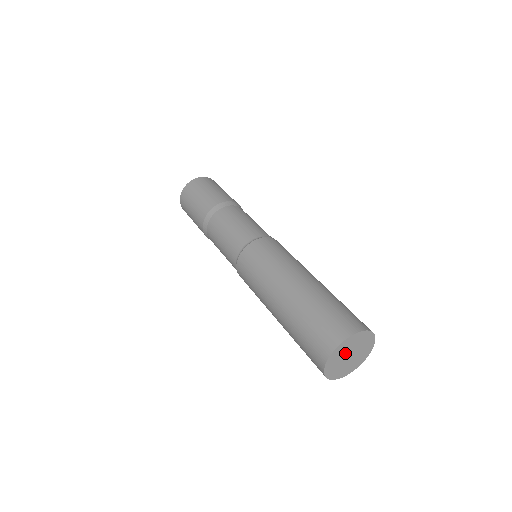
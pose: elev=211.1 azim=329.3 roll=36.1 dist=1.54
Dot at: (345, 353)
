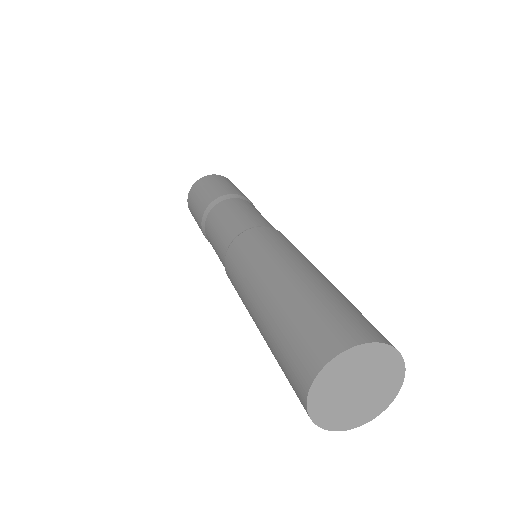
Dot at: (340, 393)
